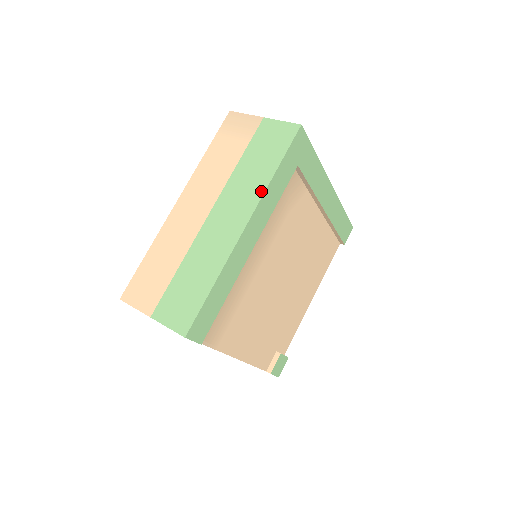
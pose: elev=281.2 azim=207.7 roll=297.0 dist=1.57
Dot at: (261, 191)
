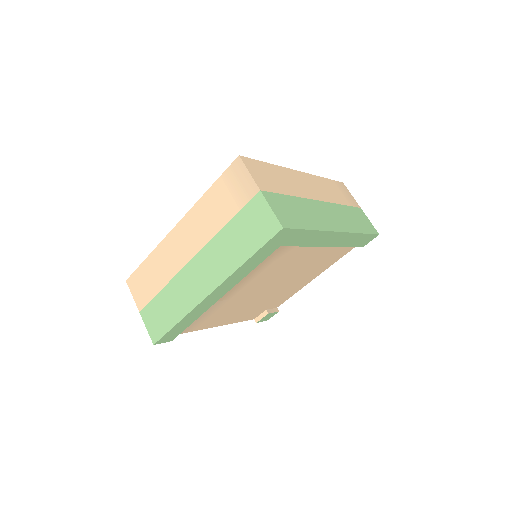
Dot at: (230, 271)
